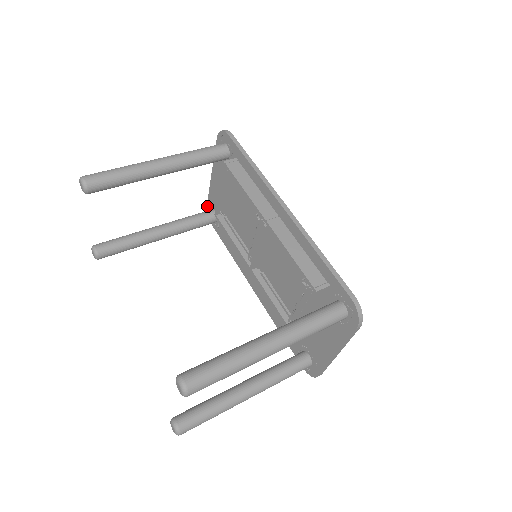
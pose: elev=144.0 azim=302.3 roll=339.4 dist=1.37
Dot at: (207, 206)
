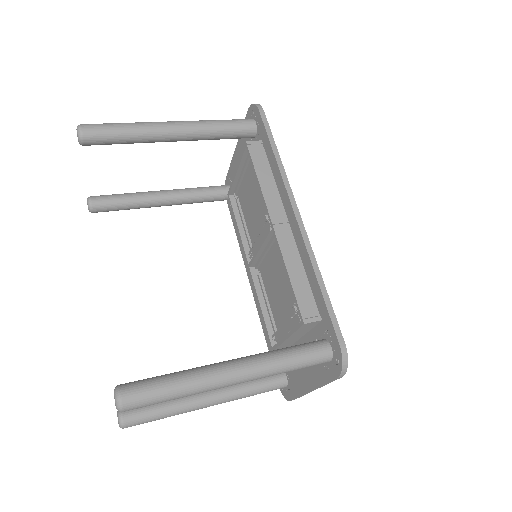
Dot at: (226, 179)
